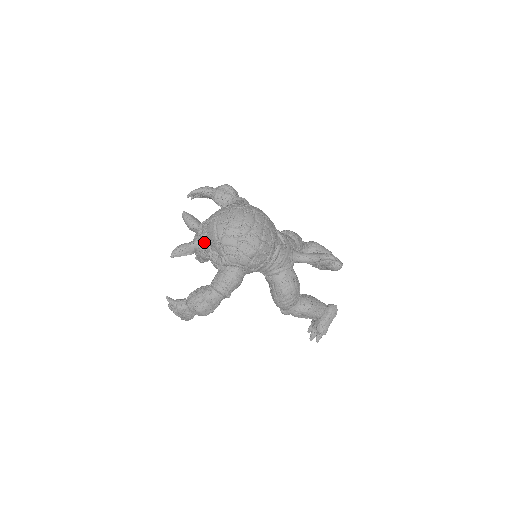
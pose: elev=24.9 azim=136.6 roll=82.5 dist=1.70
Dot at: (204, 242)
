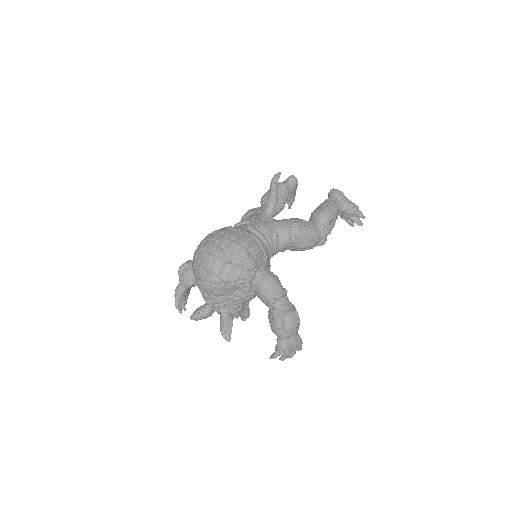
Dot at: (222, 301)
